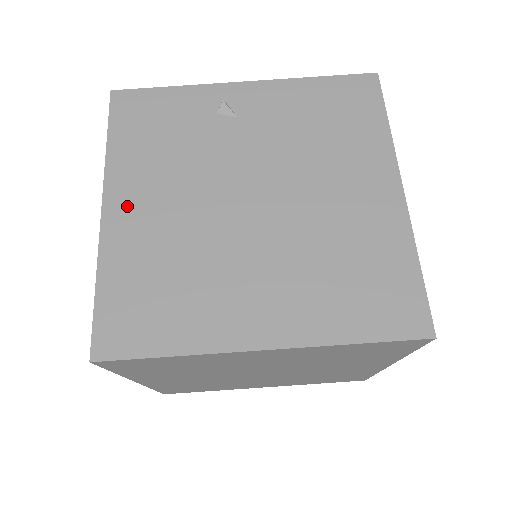
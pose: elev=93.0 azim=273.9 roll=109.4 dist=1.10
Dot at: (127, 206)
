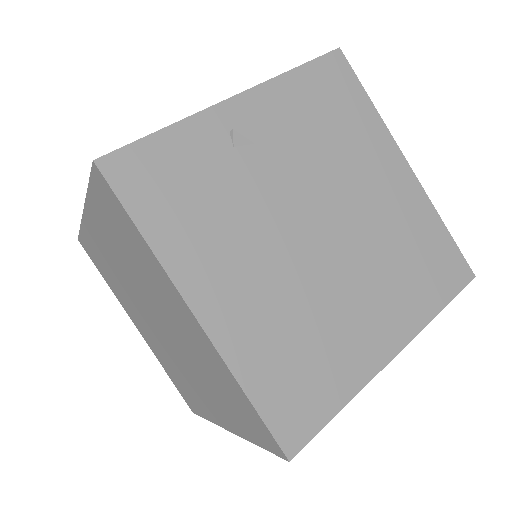
Dot at: (218, 298)
